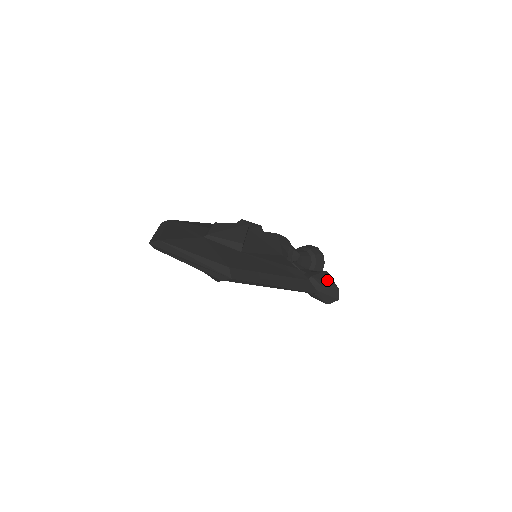
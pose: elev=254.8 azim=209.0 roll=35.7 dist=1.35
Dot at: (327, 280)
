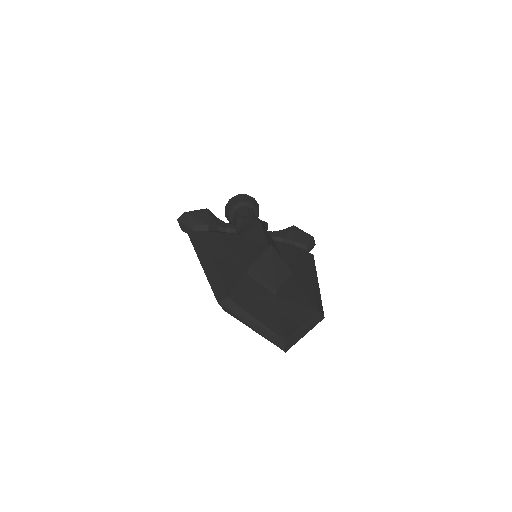
Dot at: (304, 236)
